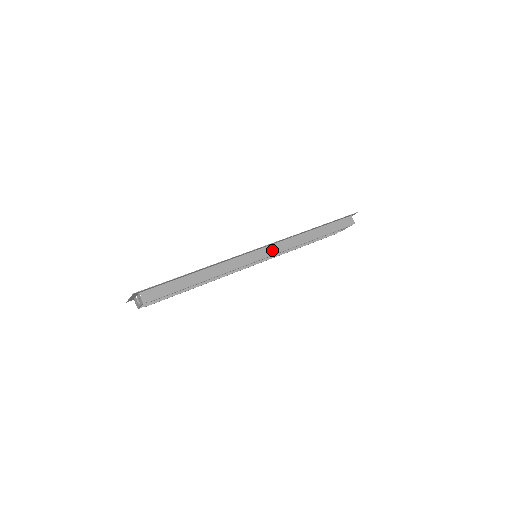
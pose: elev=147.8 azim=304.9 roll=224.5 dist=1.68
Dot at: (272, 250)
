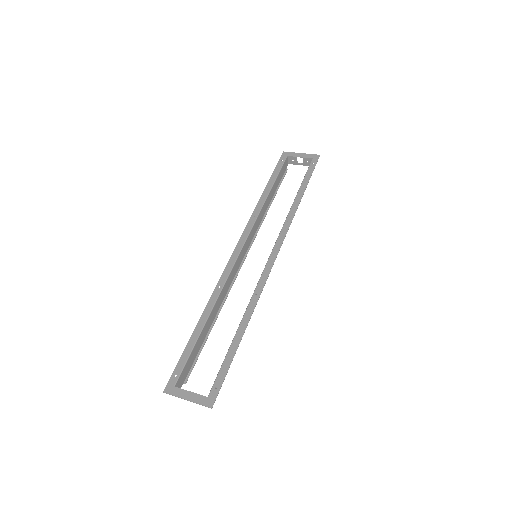
Dot at: occluded
